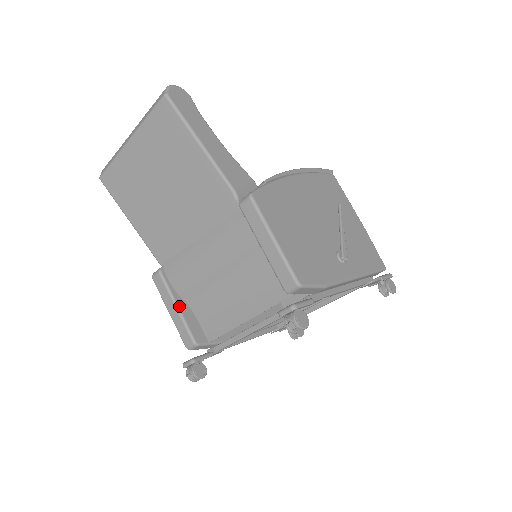
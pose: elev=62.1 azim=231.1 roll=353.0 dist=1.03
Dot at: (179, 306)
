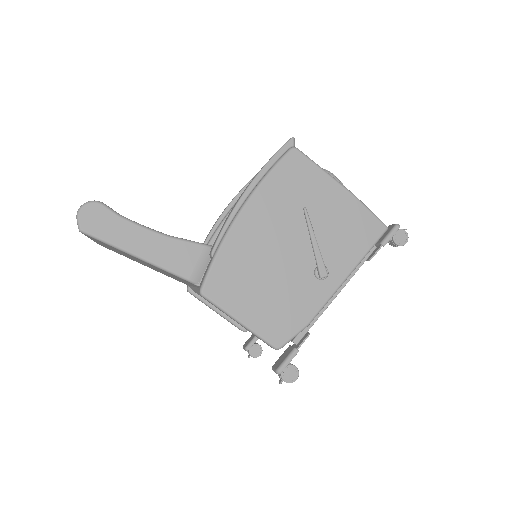
Dot at: (218, 310)
